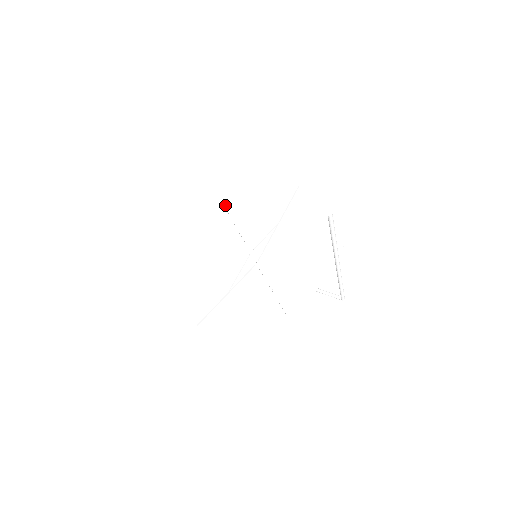
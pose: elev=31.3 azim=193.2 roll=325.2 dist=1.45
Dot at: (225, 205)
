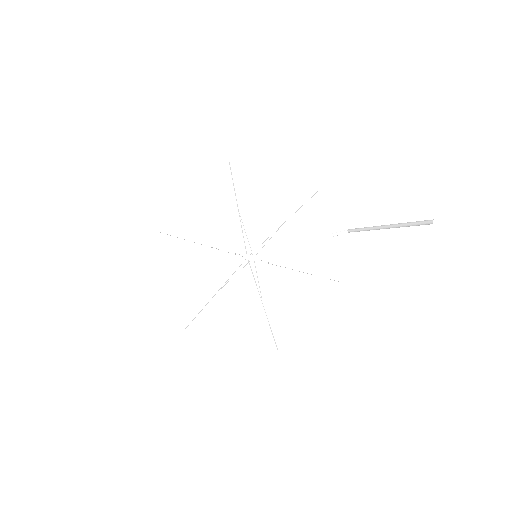
Dot at: (176, 236)
